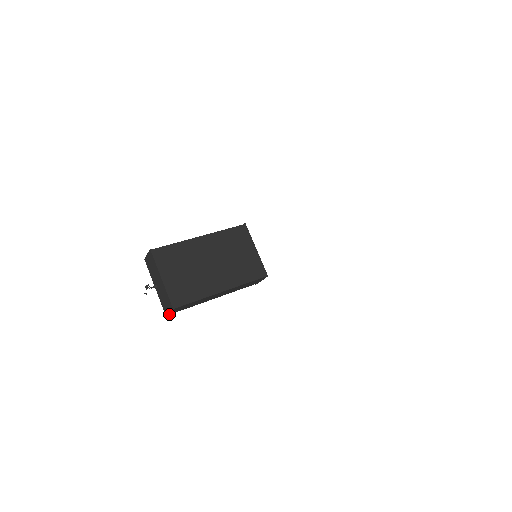
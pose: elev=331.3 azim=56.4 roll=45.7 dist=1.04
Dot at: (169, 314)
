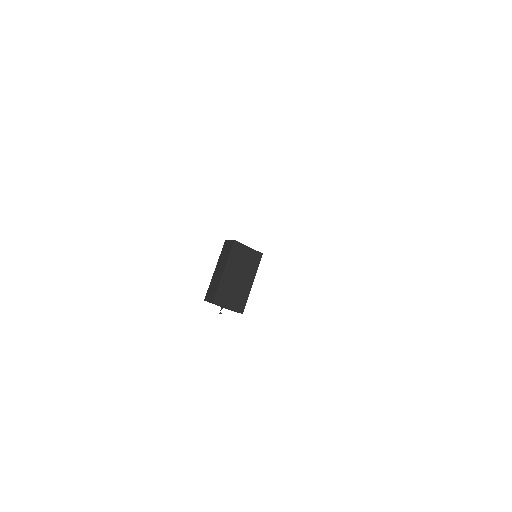
Dot at: occluded
